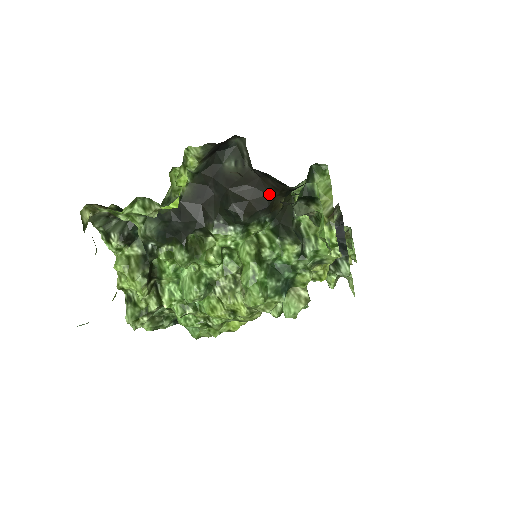
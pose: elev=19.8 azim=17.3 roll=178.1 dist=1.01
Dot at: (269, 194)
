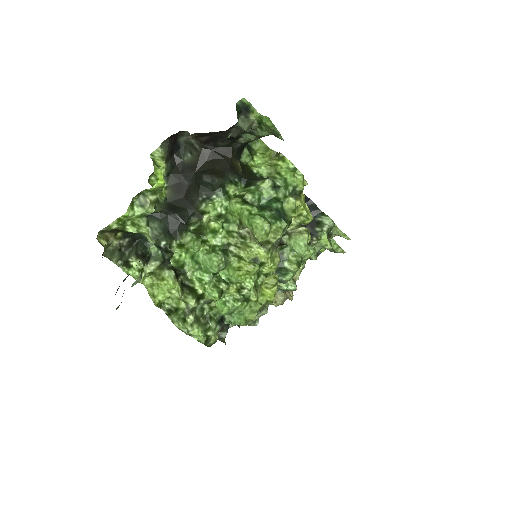
Dot at: (226, 159)
